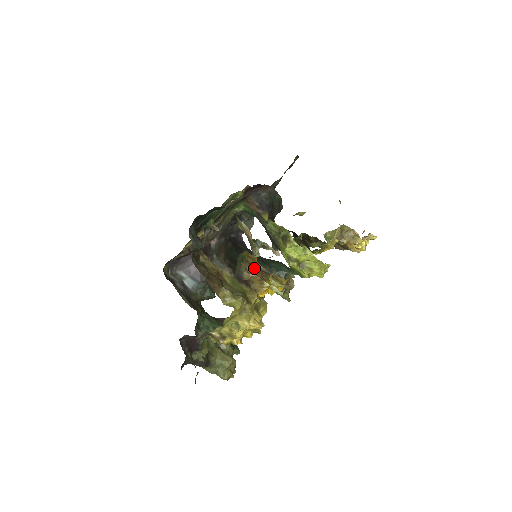
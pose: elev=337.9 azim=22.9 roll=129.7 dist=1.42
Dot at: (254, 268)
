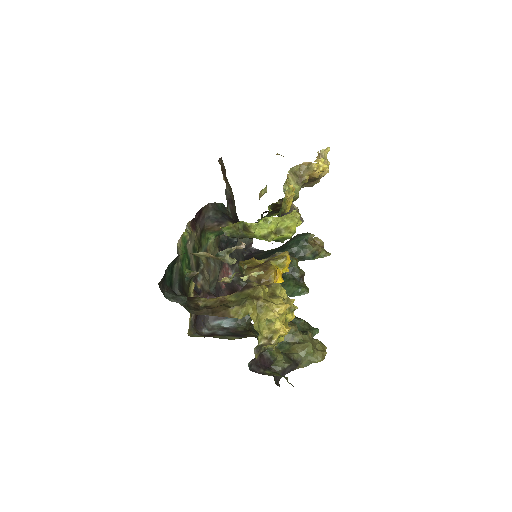
Dot at: (253, 268)
